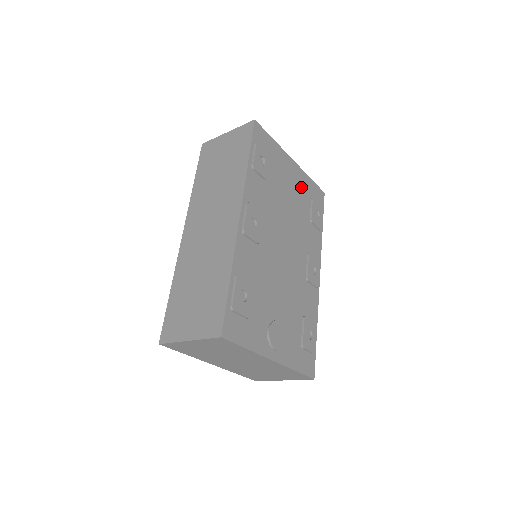
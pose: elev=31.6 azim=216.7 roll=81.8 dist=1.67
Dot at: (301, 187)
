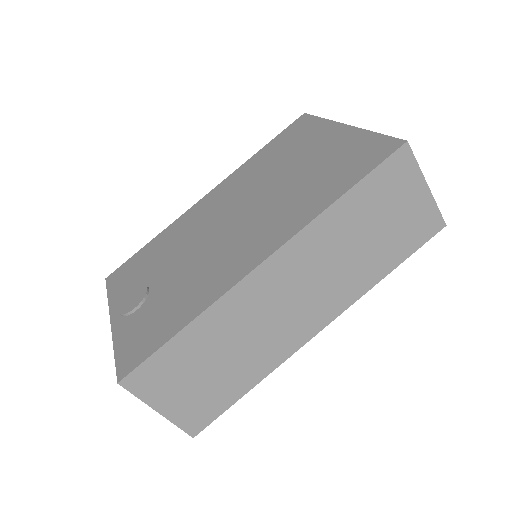
Dot at: occluded
